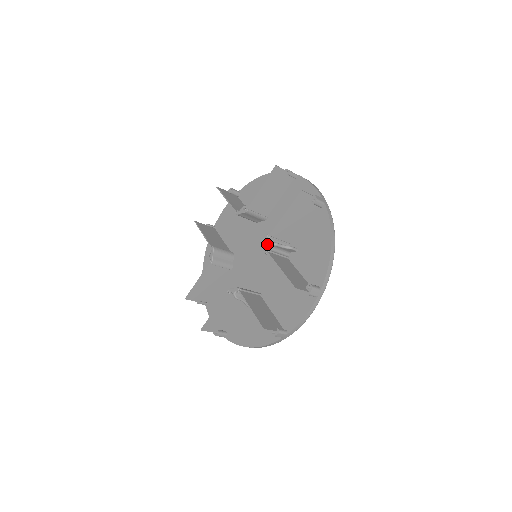
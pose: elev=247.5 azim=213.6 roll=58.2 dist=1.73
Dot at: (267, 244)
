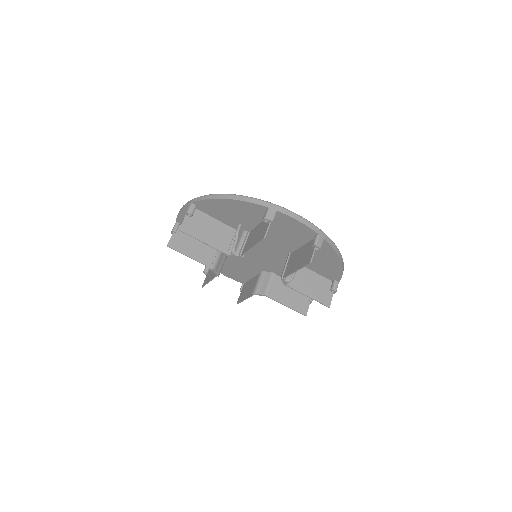
Dot at: (285, 283)
